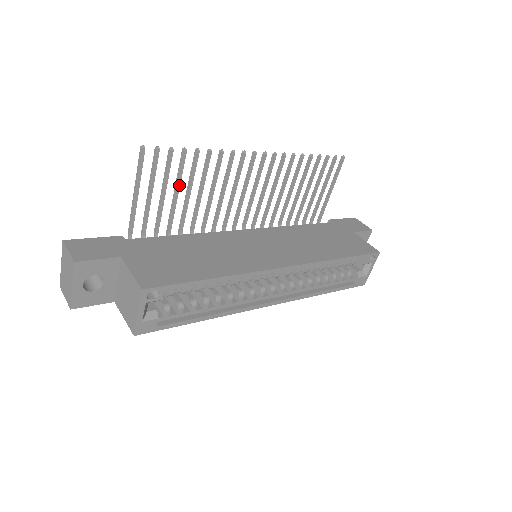
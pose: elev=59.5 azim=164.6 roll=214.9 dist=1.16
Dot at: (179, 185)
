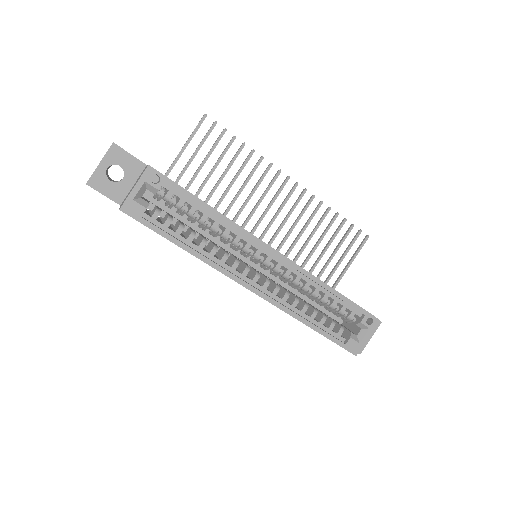
Dot at: occluded
